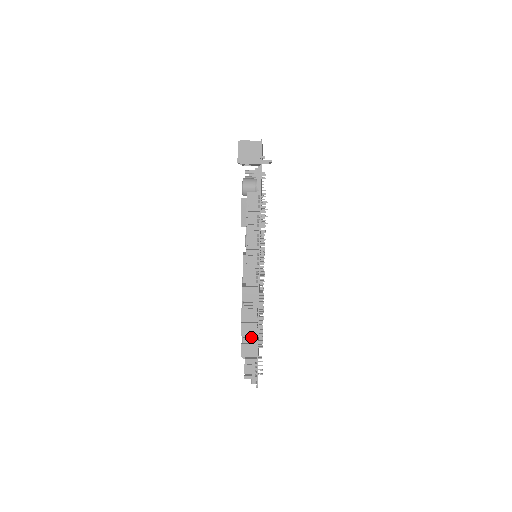
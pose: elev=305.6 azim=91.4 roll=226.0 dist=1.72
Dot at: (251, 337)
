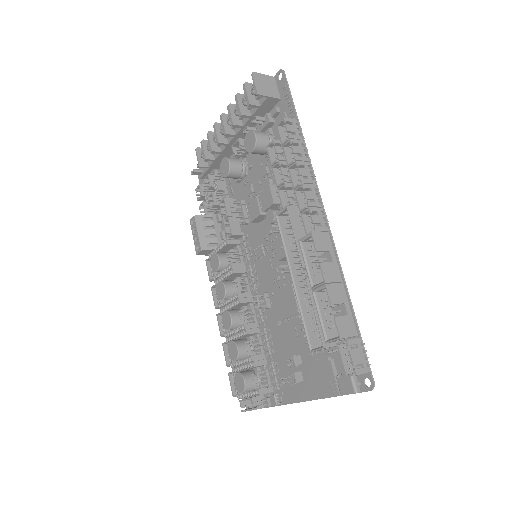
Dot at: (338, 310)
